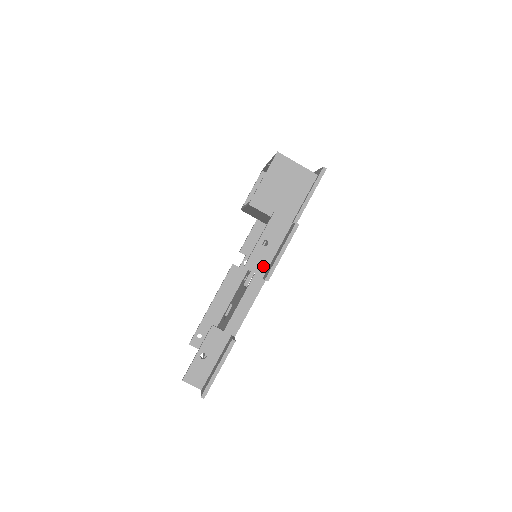
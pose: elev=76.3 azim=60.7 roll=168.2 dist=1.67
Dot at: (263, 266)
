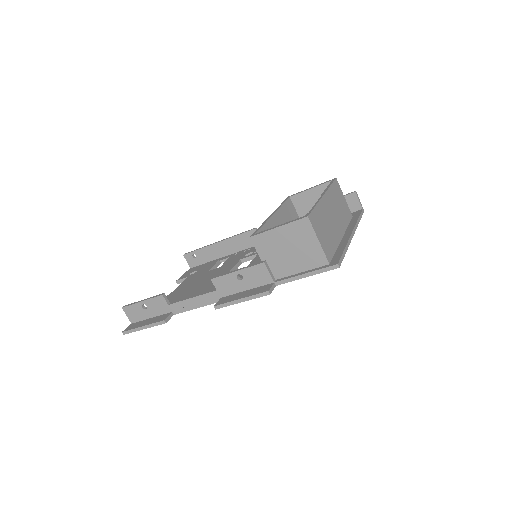
Dot at: (227, 291)
